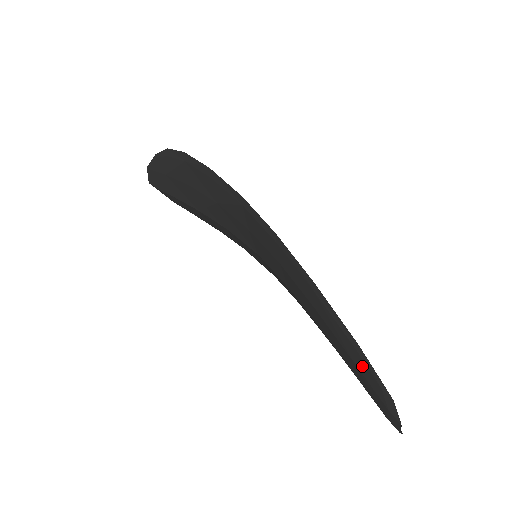
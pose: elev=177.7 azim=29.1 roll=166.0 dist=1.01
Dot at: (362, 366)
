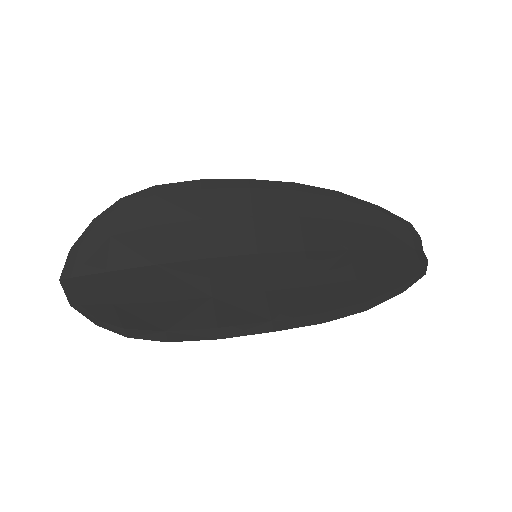
Dot at: (402, 278)
